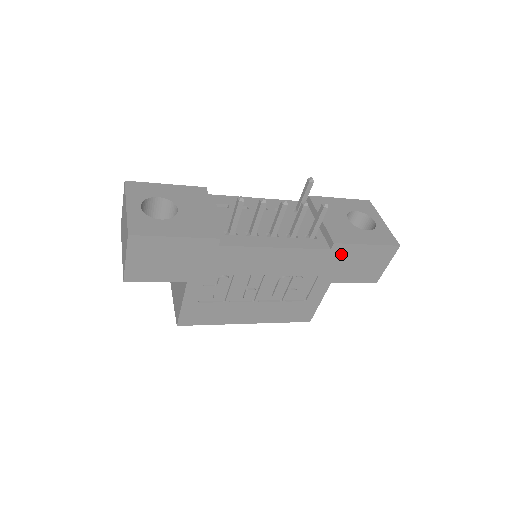
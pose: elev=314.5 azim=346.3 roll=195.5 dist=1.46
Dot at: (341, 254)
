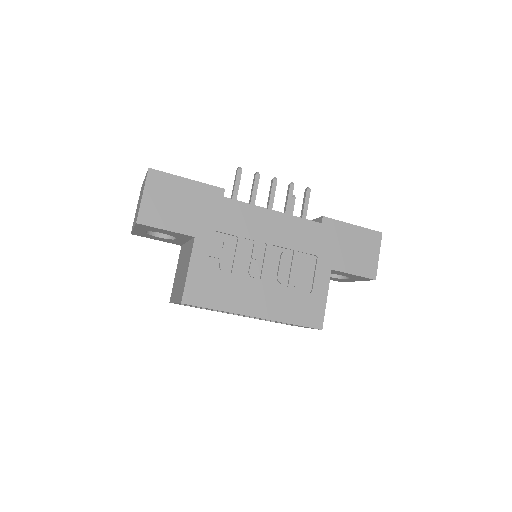
Dot at: (332, 232)
